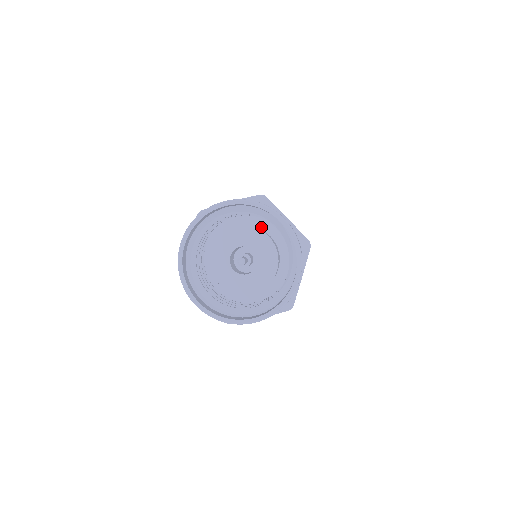
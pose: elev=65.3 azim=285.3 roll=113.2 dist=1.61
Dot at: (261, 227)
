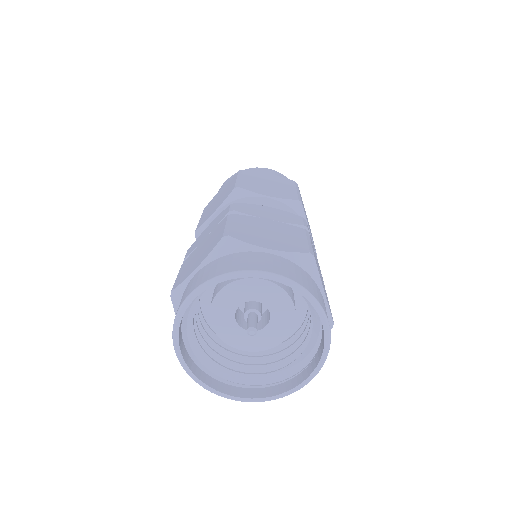
Dot at: occluded
